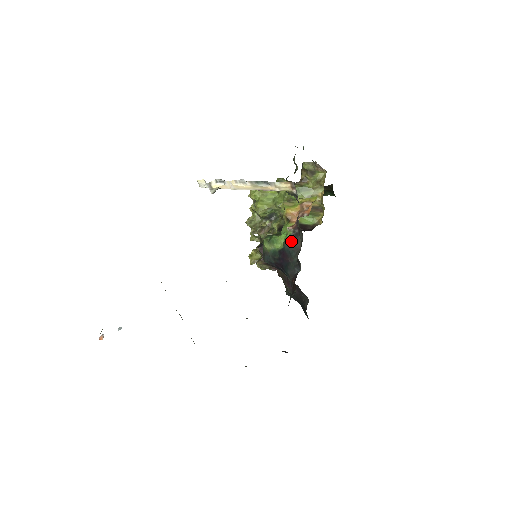
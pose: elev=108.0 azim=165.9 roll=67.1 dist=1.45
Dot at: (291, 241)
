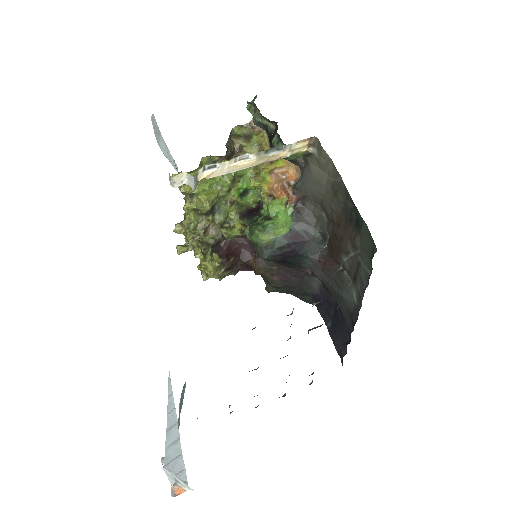
Dot at: (299, 217)
